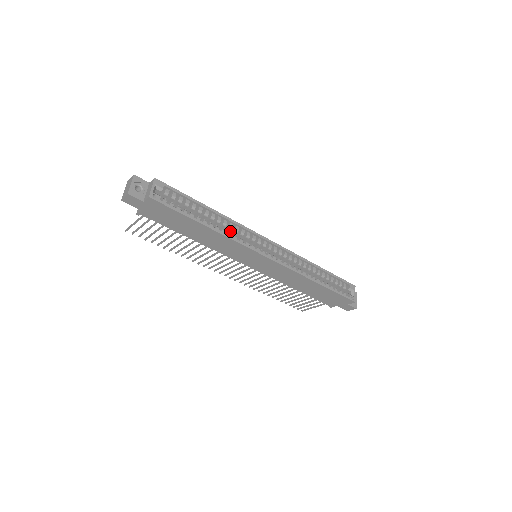
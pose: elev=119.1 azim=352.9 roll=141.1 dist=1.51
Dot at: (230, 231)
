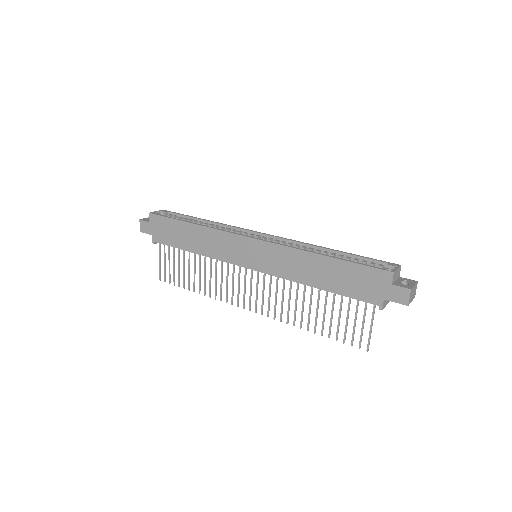
Dot at: occluded
